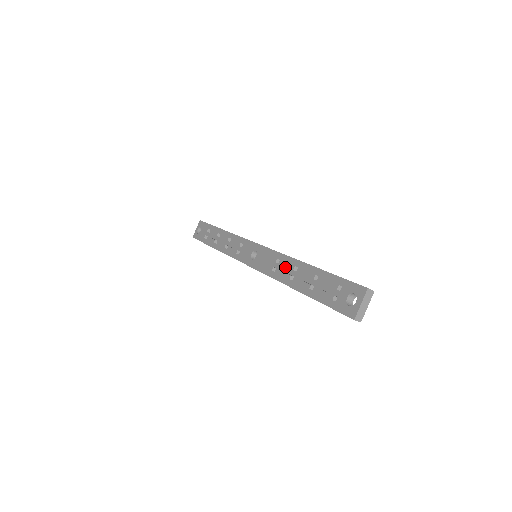
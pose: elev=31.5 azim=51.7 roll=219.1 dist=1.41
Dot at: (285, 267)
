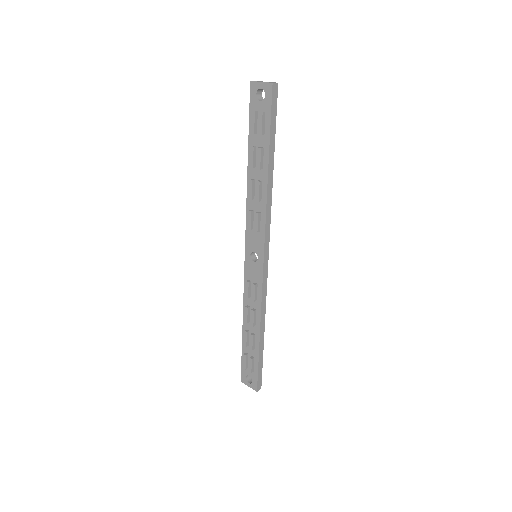
Dot at: (253, 309)
